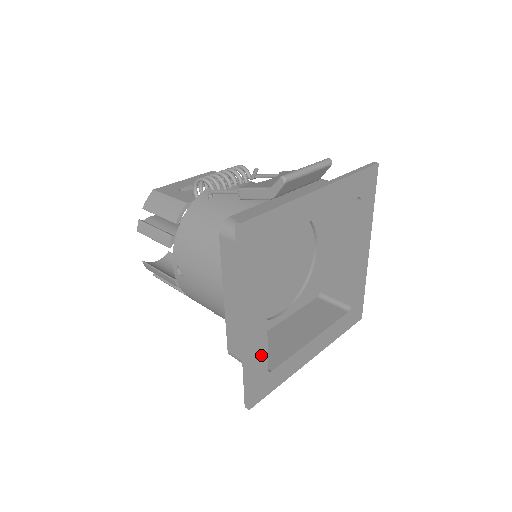
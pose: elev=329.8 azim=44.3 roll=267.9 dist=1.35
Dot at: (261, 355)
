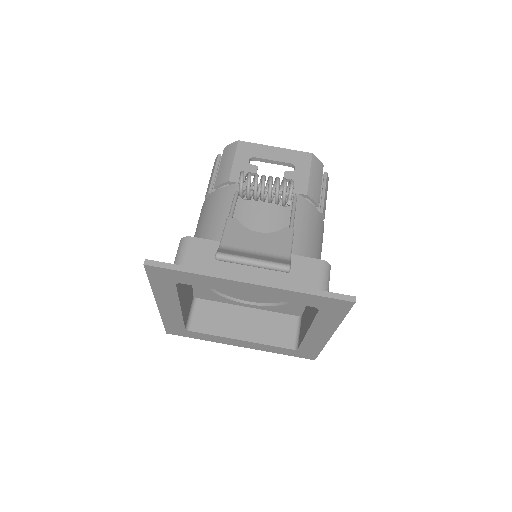
Dot at: (177, 321)
